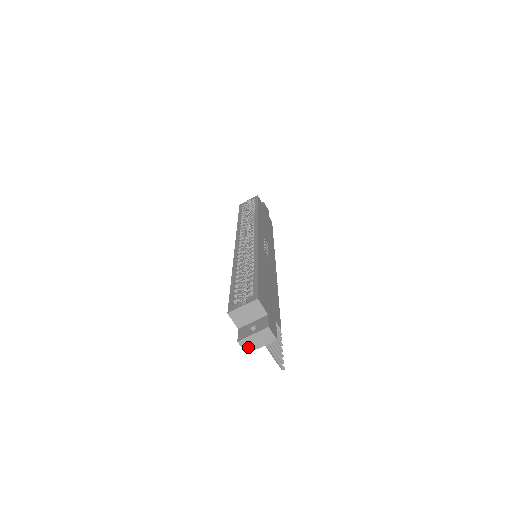
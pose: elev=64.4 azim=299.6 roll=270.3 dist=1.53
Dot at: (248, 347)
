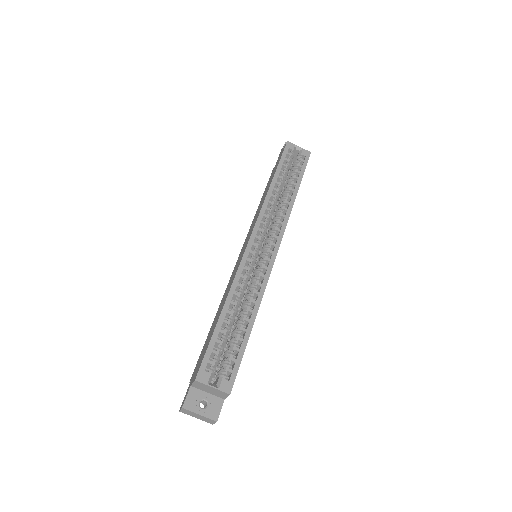
Dot at: (186, 412)
